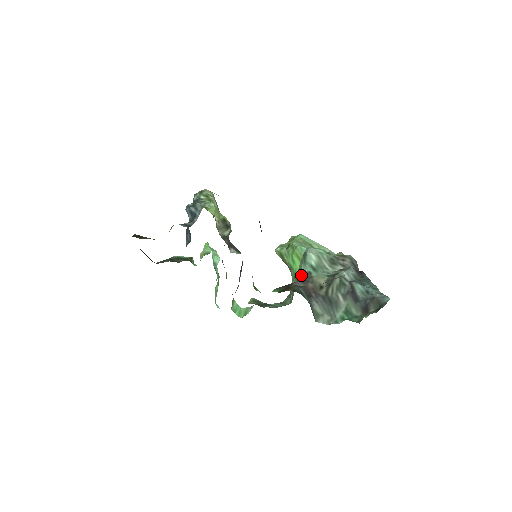
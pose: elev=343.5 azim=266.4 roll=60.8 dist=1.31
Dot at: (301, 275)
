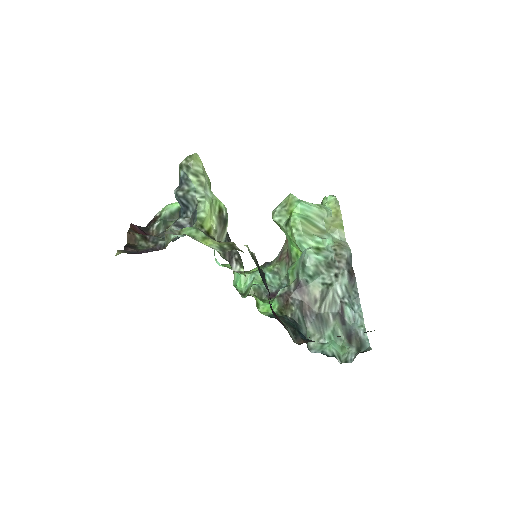
Dot at: (298, 282)
